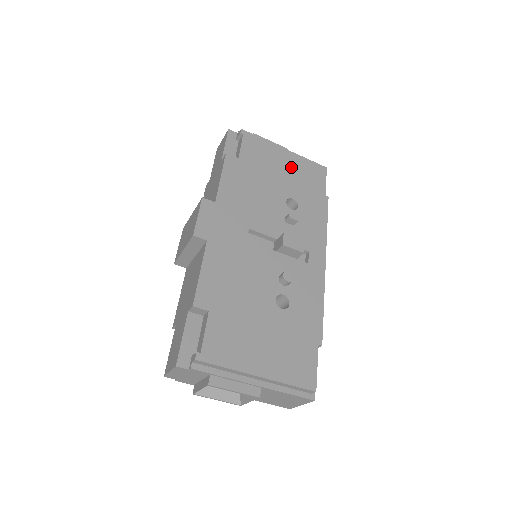
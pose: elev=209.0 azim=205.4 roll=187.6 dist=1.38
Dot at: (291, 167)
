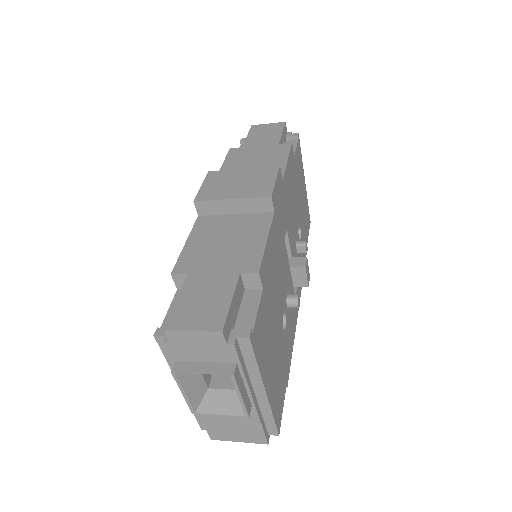
Dot at: (304, 200)
